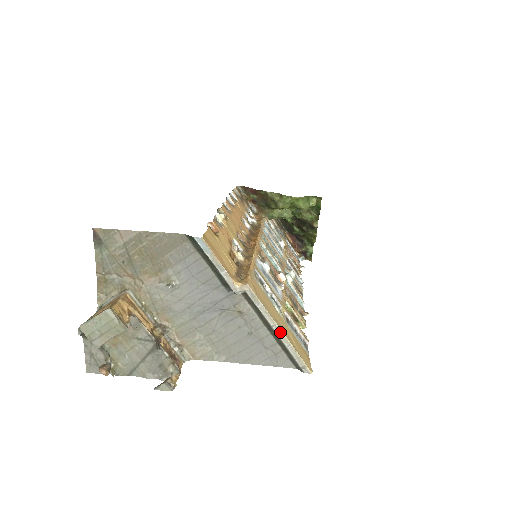
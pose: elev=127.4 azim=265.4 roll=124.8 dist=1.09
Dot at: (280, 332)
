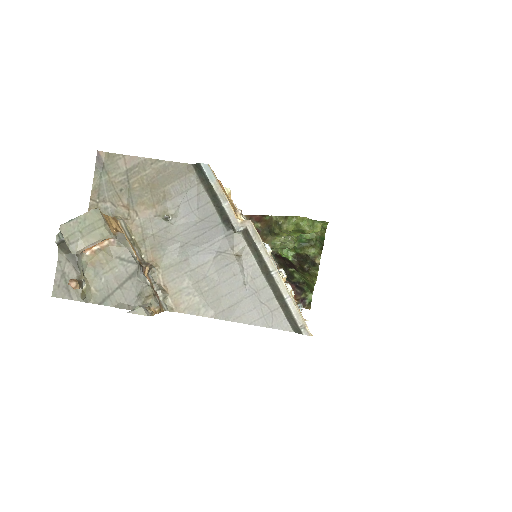
Dot at: (280, 279)
